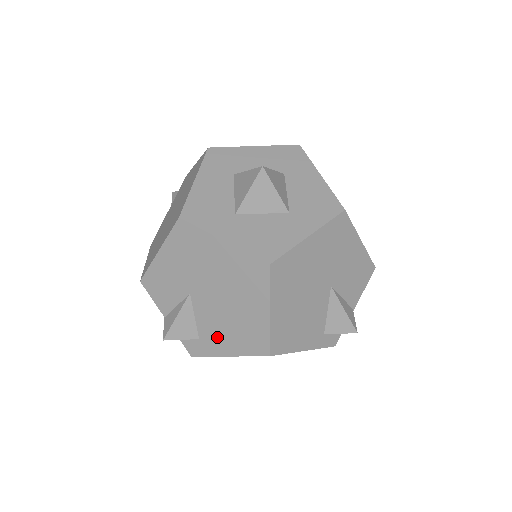
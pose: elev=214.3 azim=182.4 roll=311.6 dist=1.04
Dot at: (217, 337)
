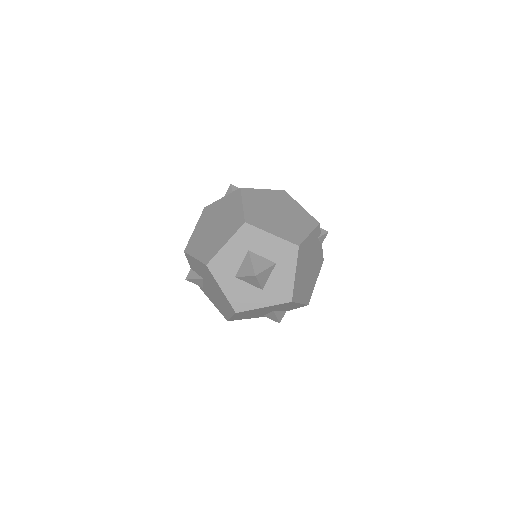
Dot at: (210, 296)
